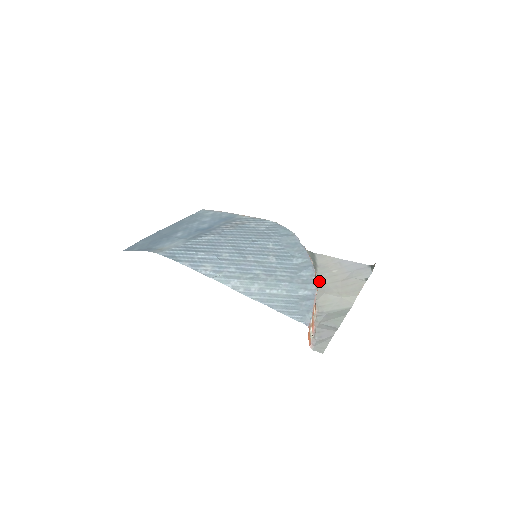
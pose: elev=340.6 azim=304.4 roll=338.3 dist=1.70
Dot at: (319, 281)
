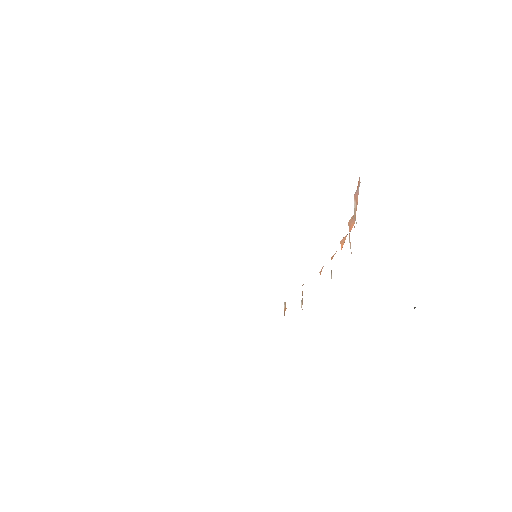
Dot at: occluded
